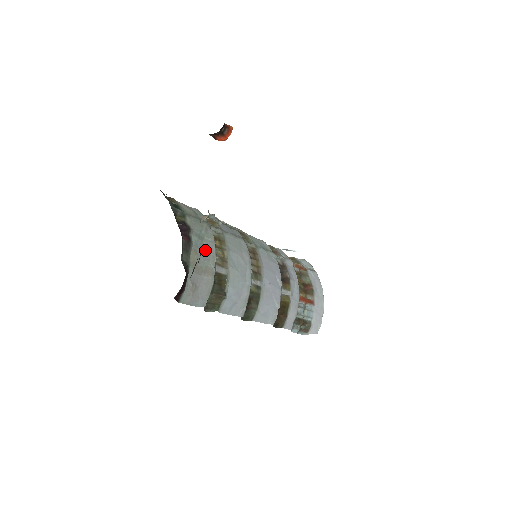
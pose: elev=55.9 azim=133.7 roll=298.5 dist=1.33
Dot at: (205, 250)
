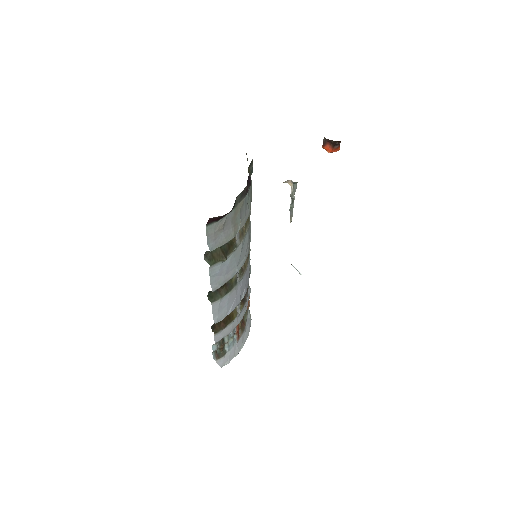
Dot at: (245, 211)
